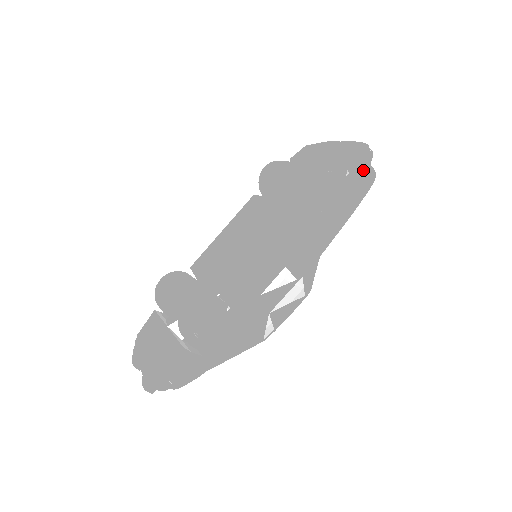
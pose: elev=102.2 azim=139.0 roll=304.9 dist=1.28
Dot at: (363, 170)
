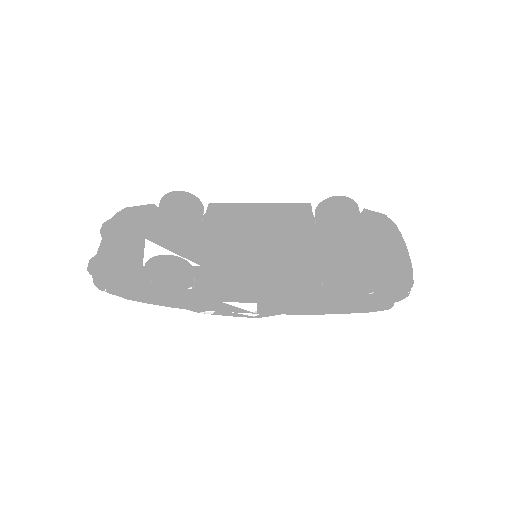
Dot at: (385, 301)
